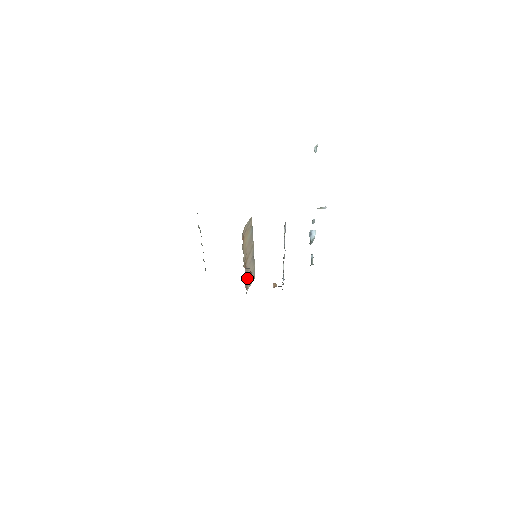
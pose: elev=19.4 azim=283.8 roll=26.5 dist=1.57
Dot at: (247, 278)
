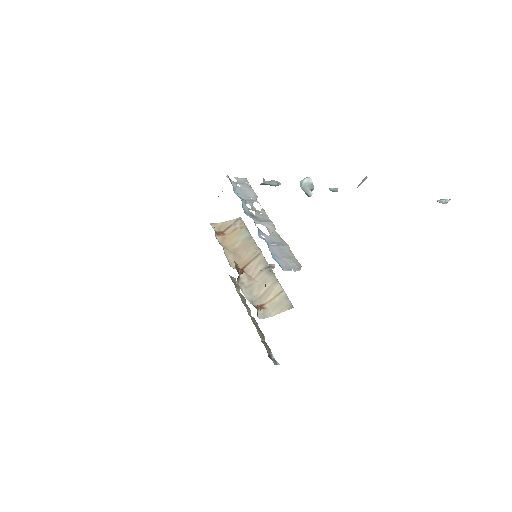
Dot at: (261, 296)
